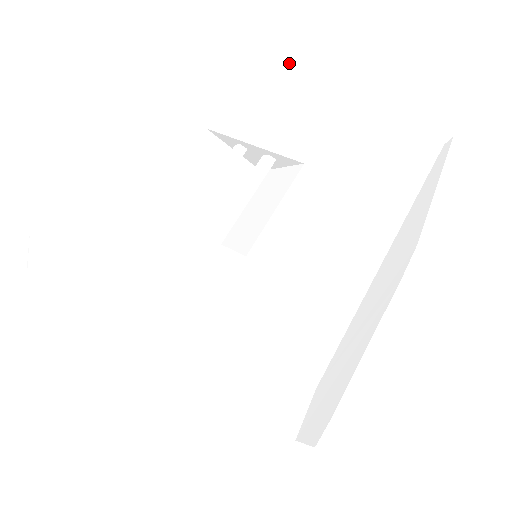
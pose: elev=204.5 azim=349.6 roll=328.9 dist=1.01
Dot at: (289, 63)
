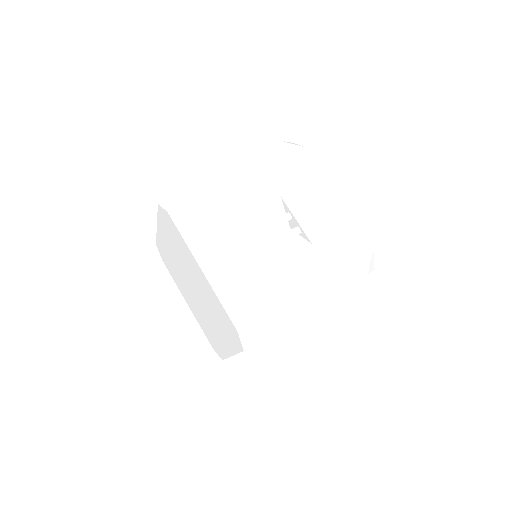
Dot at: (333, 190)
